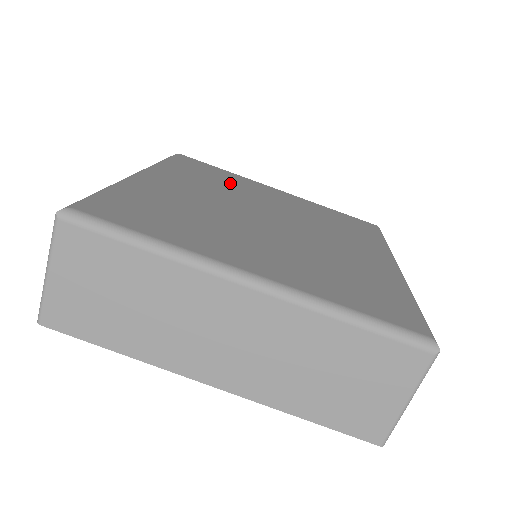
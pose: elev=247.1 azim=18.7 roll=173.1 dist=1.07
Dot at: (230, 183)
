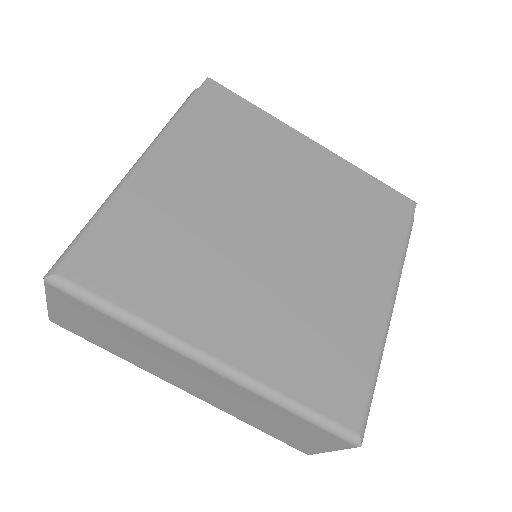
Dot at: (254, 146)
